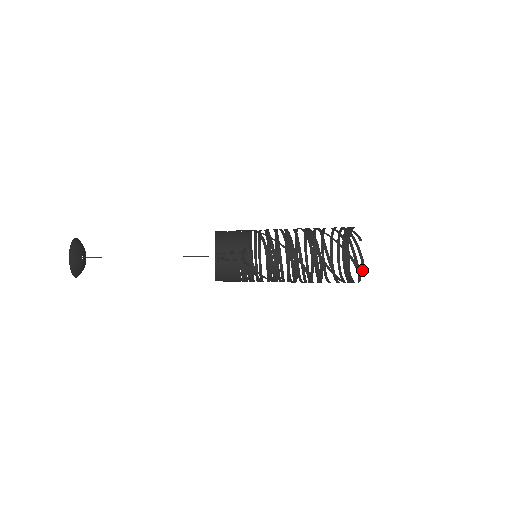
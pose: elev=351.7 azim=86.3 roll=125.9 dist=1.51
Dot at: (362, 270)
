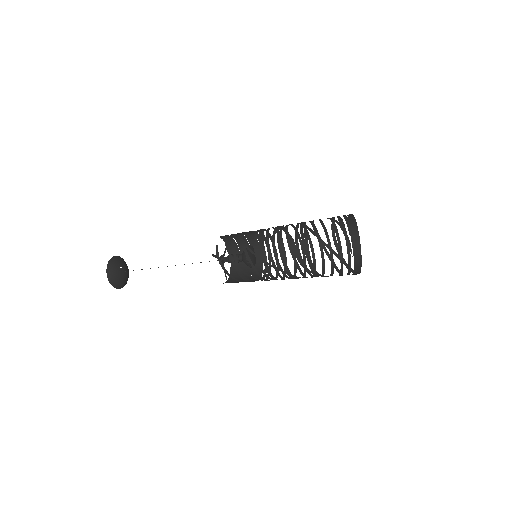
Dot at: (348, 229)
